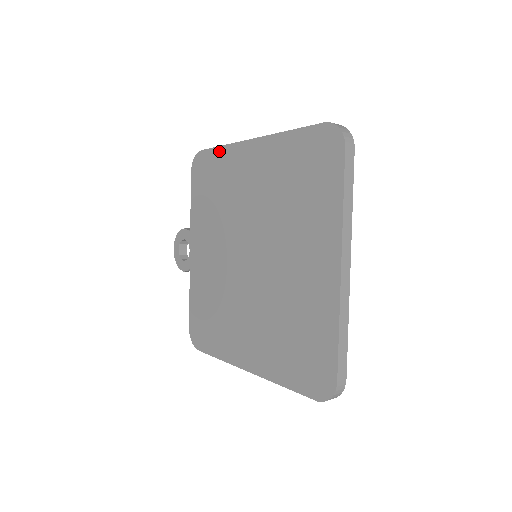
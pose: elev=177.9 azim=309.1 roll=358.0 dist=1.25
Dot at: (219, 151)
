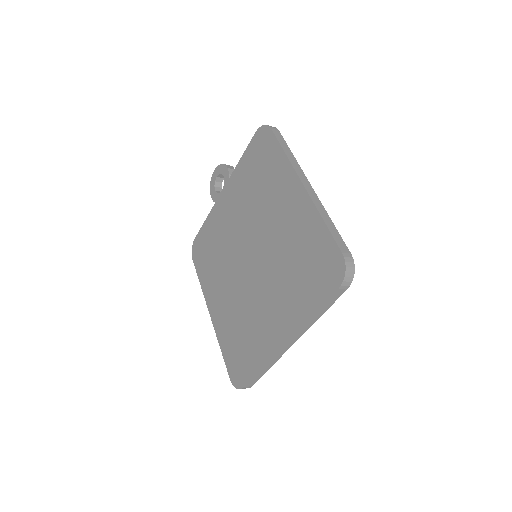
Dot at: (280, 152)
